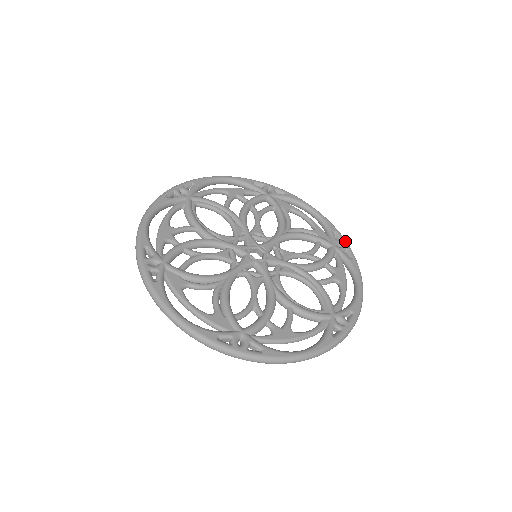
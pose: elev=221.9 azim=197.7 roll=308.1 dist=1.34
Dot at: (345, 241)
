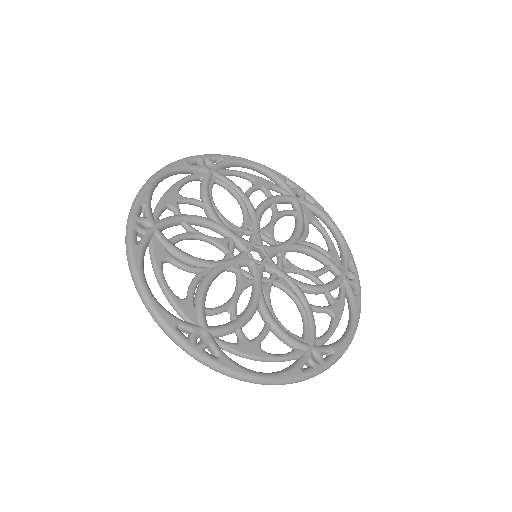
Dot at: (357, 275)
